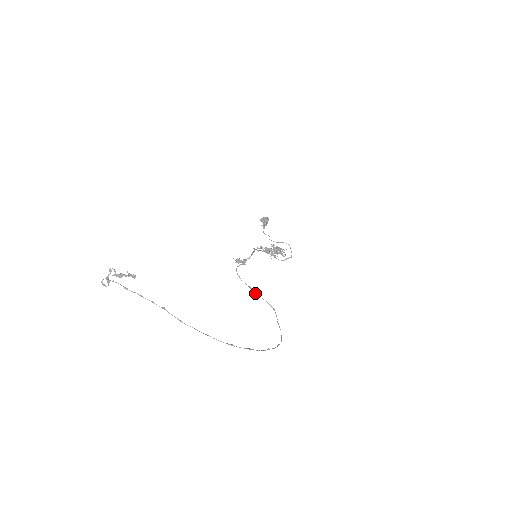
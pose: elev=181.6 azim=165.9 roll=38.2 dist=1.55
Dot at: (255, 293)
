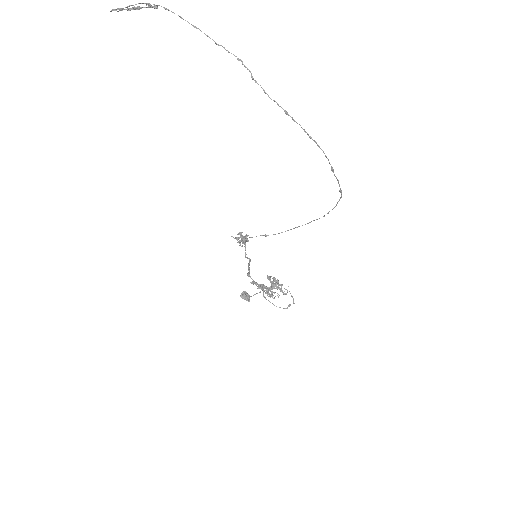
Dot at: (275, 234)
